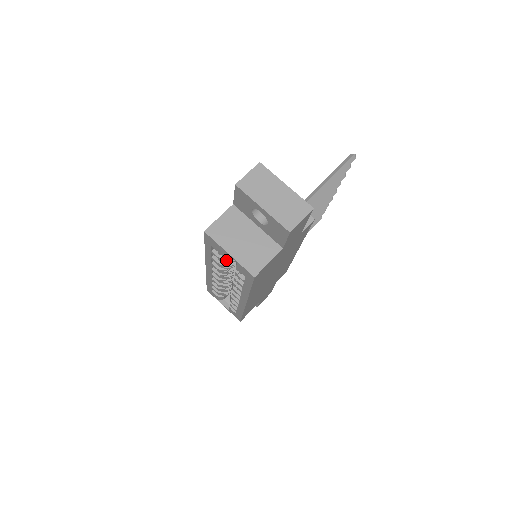
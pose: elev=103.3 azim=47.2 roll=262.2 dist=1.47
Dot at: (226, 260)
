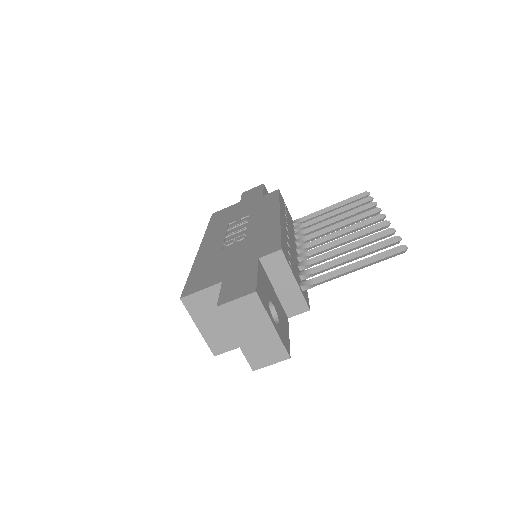
Dot at: occluded
